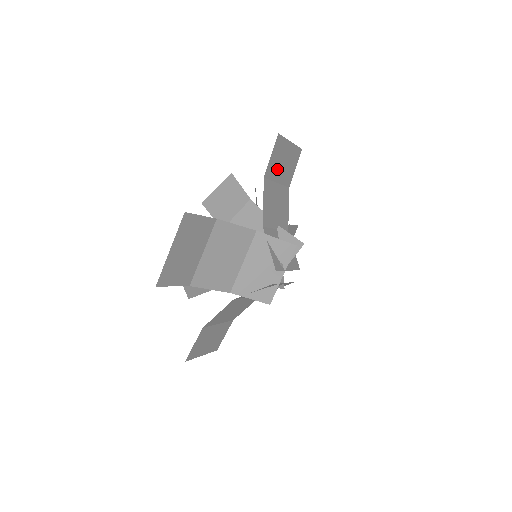
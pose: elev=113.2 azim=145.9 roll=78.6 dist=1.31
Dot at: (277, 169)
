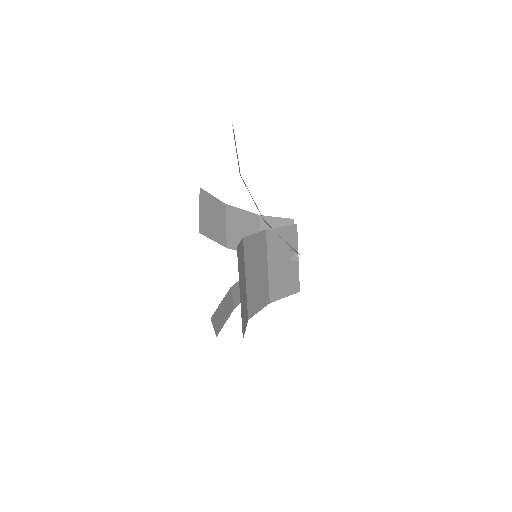
Dot at: occluded
